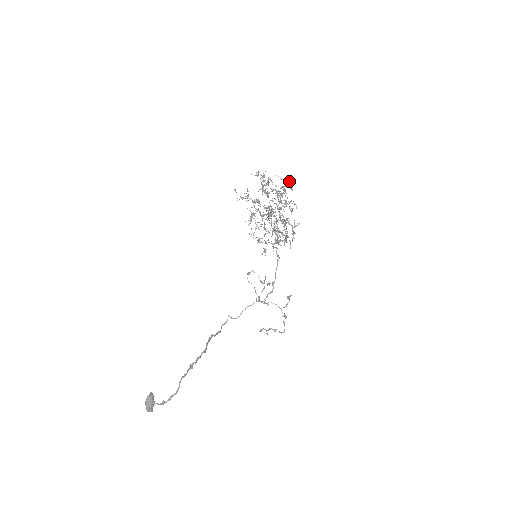
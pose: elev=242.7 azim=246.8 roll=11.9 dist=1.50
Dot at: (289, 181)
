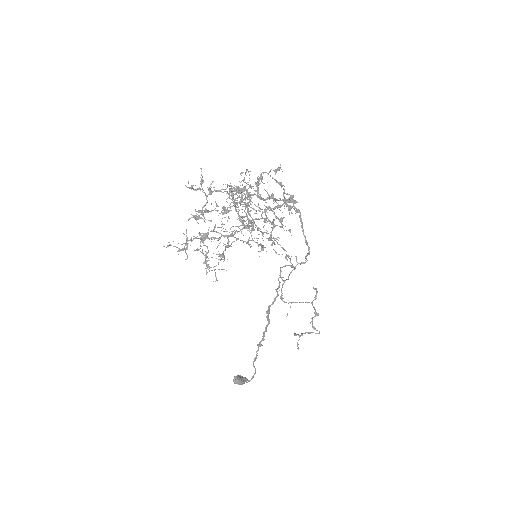
Dot at: (228, 193)
